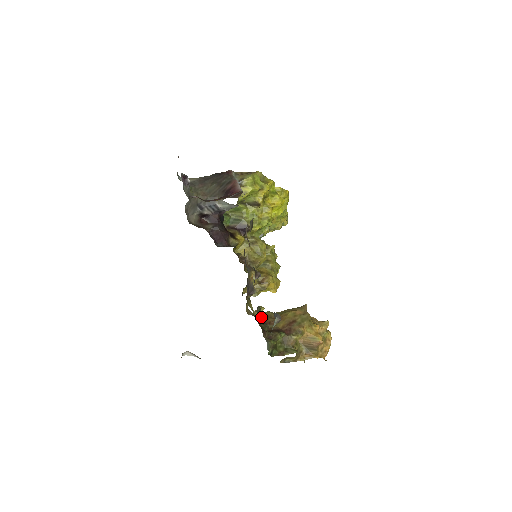
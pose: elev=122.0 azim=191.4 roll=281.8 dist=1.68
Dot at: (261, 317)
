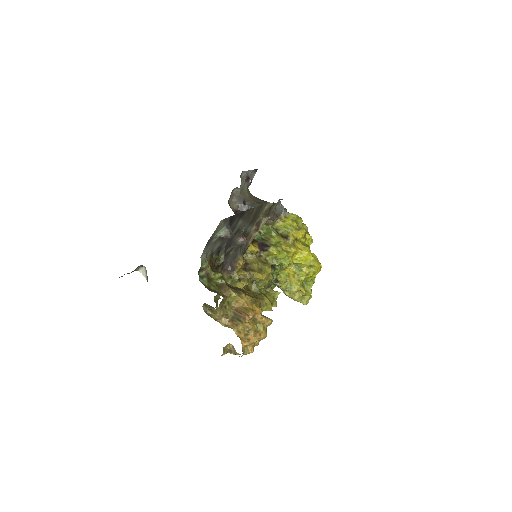
Dot at: occluded
